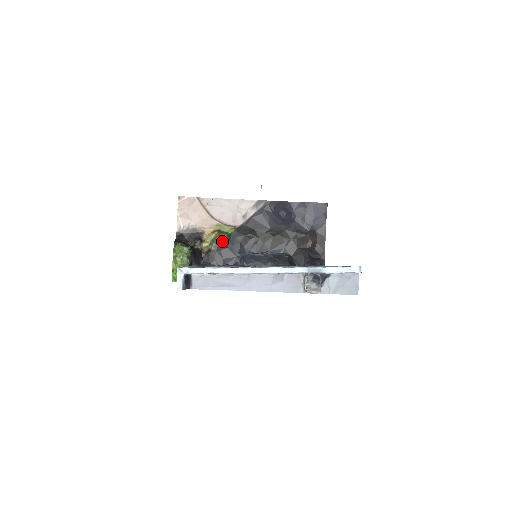
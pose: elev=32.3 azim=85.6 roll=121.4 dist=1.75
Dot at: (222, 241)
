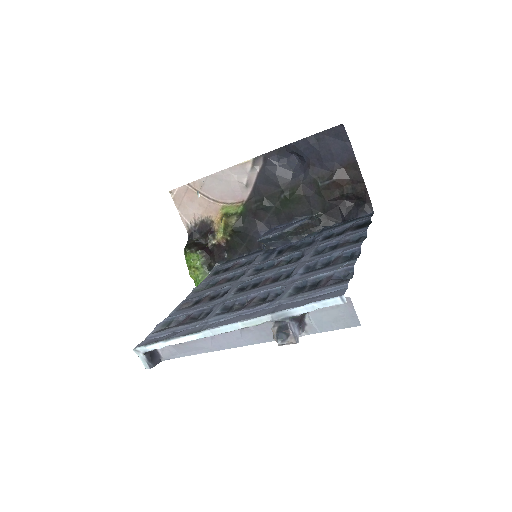
Dot at: (233, 227)
